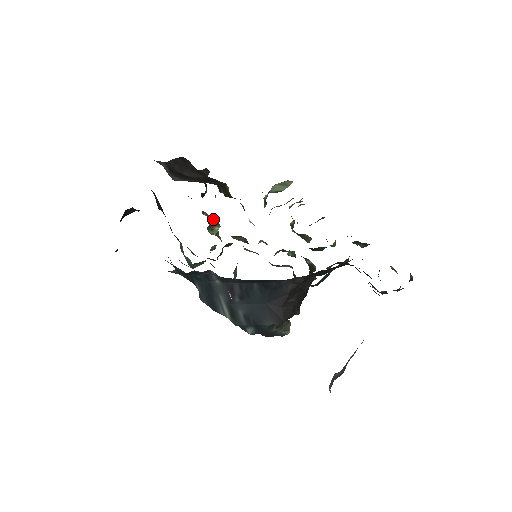
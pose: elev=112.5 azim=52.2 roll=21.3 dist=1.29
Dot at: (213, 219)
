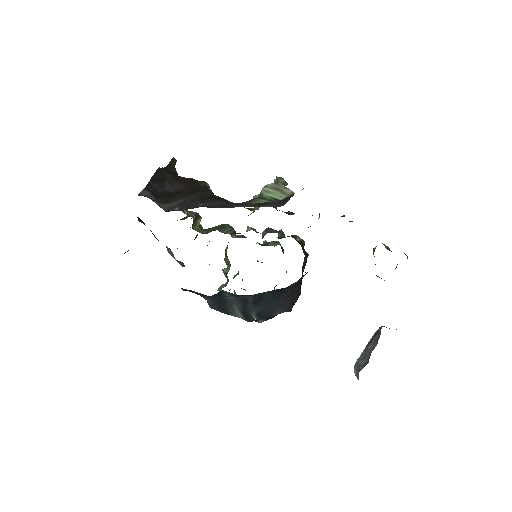
Dot at: (194, 214)
